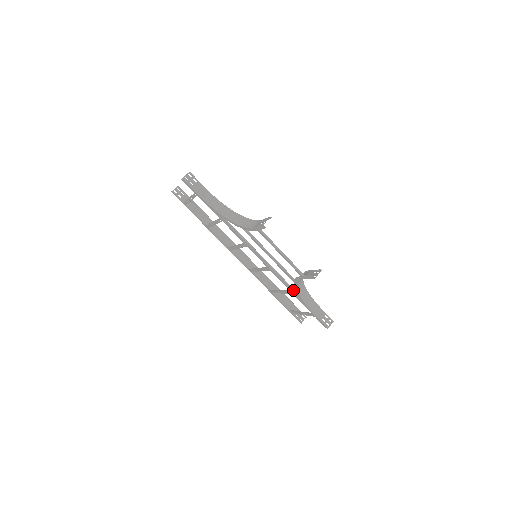
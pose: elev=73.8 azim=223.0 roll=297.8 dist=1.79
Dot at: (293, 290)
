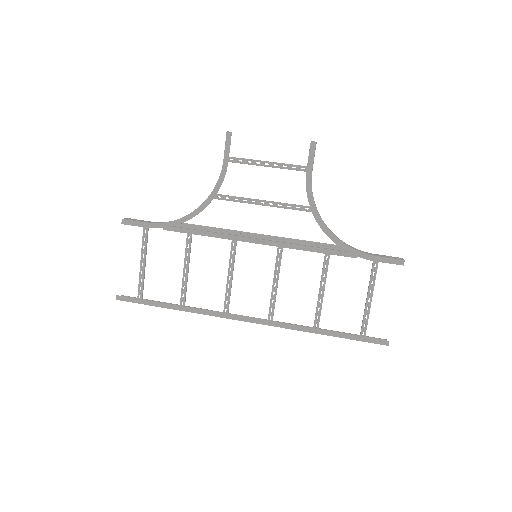
Dot at: (324, 245)
